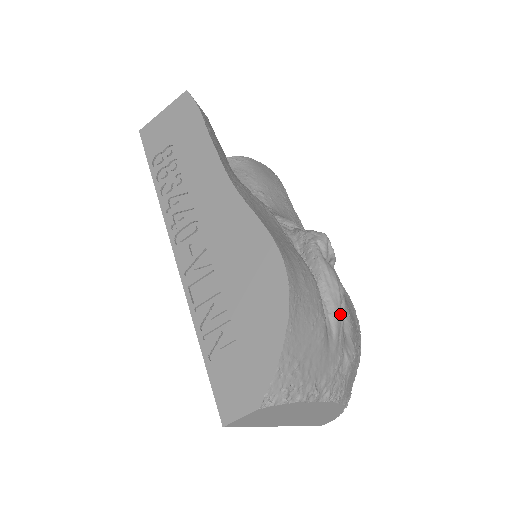
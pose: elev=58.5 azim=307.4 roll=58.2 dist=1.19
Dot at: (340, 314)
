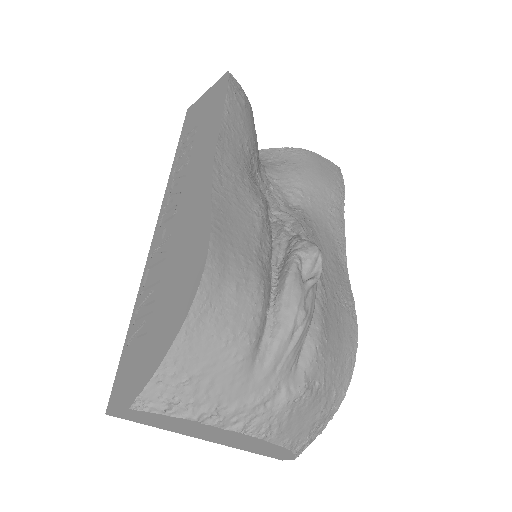
Dot at: (287, 342)
